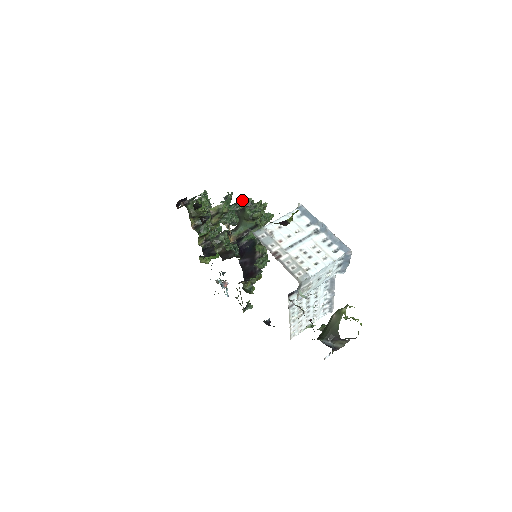
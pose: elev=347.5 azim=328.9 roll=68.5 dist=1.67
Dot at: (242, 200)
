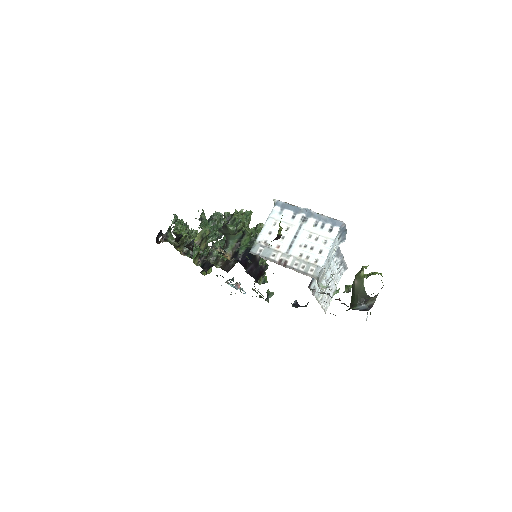
Dot at: (215, 211)
